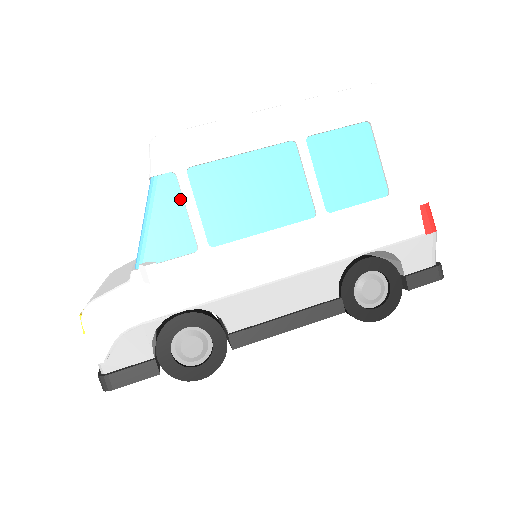
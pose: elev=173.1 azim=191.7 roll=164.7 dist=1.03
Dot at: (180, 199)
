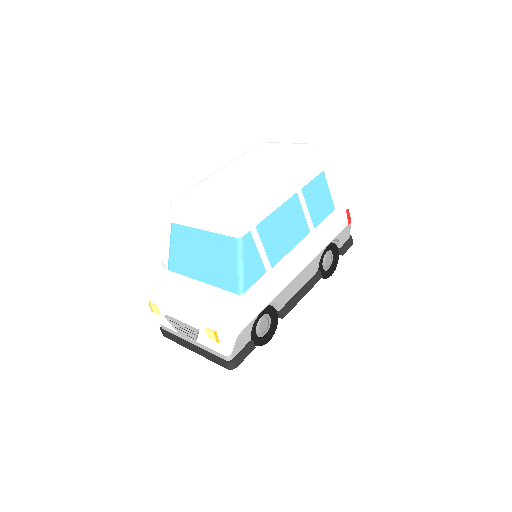
Dot at: (254, 245)
